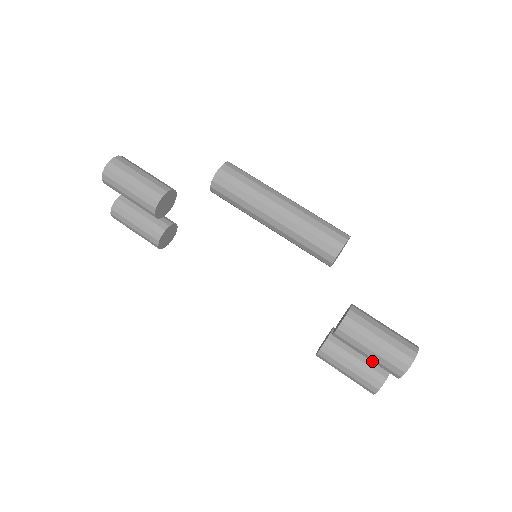
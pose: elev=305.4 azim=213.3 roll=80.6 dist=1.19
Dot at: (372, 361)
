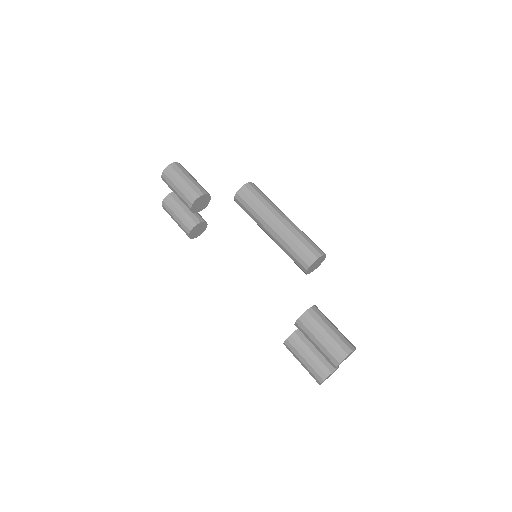
Dot at: (319, 350)
